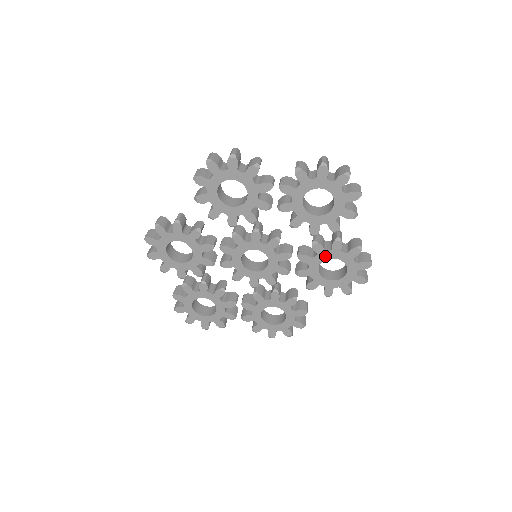
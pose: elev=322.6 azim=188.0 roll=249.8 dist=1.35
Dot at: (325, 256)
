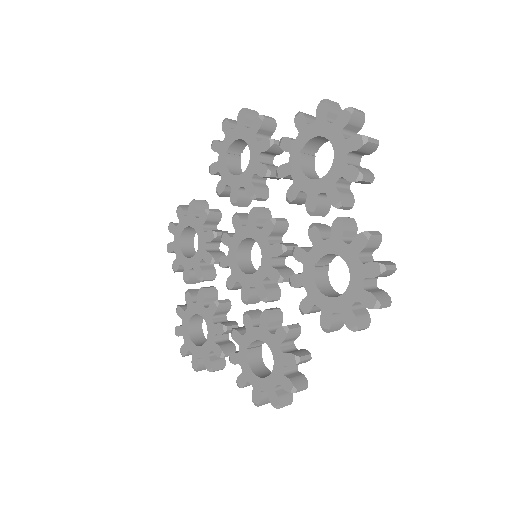
Dot at: (322, 249)
